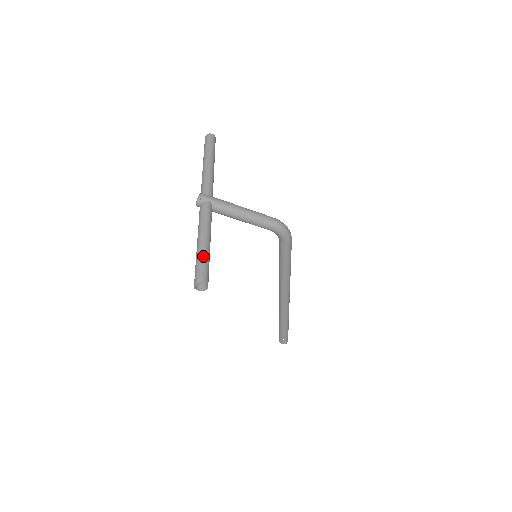
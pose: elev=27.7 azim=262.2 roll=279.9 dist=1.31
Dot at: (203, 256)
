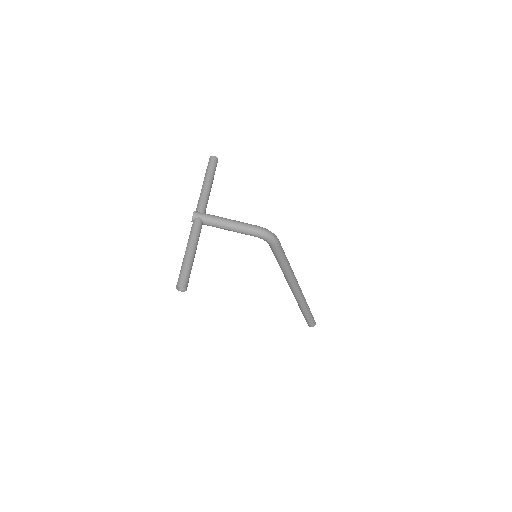
Dot at: (185, 264)
